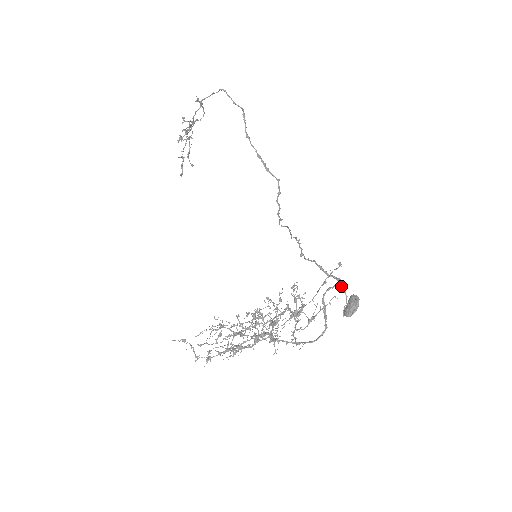
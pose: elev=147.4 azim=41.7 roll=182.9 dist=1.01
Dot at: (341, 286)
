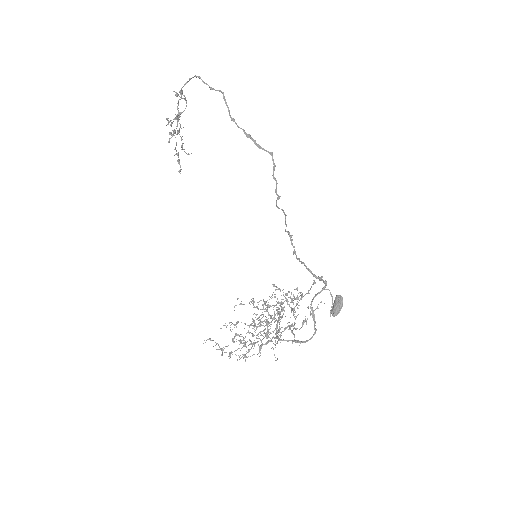
Dot at: occluded
